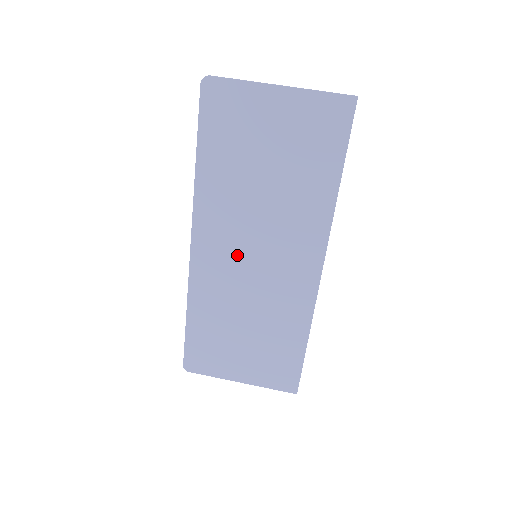
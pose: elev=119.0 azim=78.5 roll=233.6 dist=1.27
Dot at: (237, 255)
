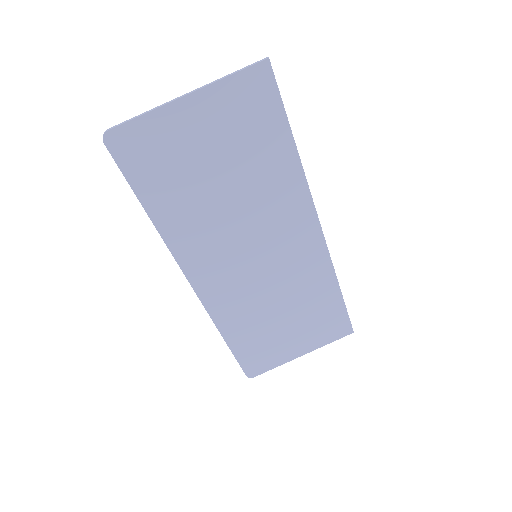
Dot at: (239, 267)
